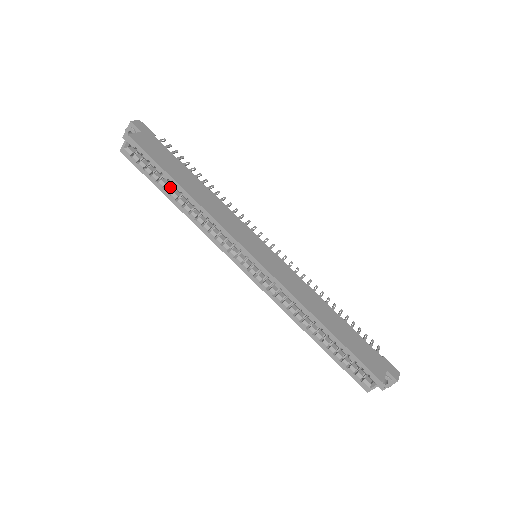
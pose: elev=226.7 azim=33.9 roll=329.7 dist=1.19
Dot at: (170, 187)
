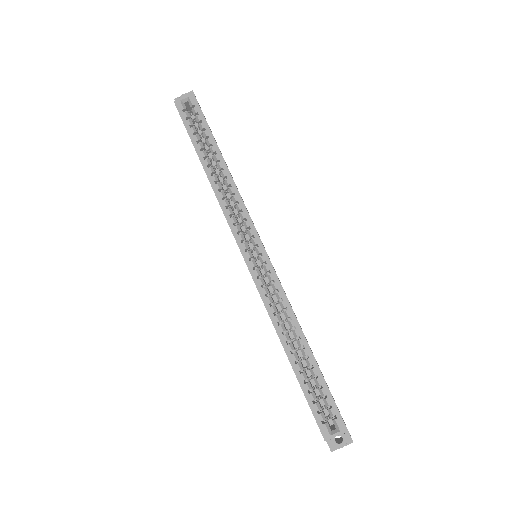
Dot at: (207, 154)
